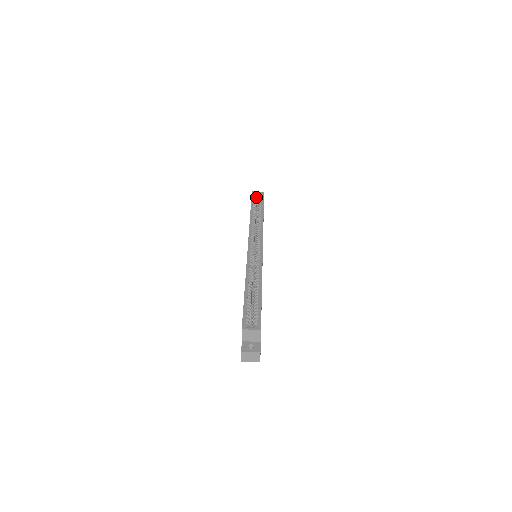
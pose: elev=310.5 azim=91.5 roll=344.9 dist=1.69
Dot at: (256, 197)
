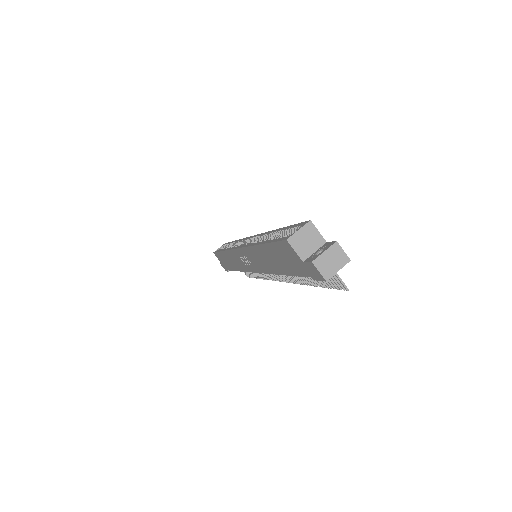
Dot at: occluded
